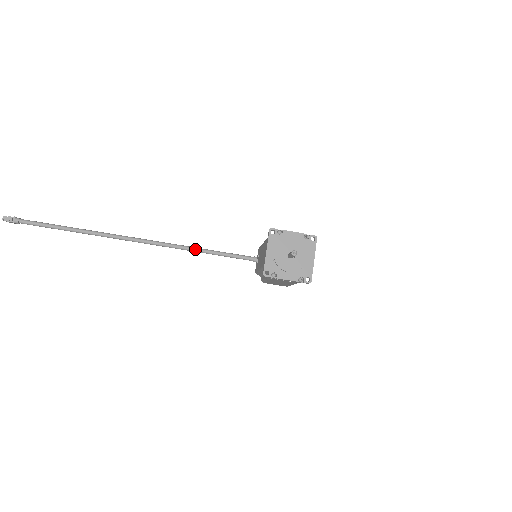
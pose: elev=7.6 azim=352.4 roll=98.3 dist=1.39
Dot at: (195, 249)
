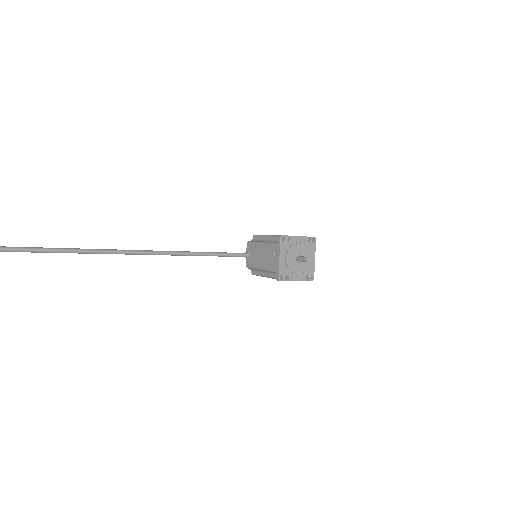
Dot at: (195, 254)
